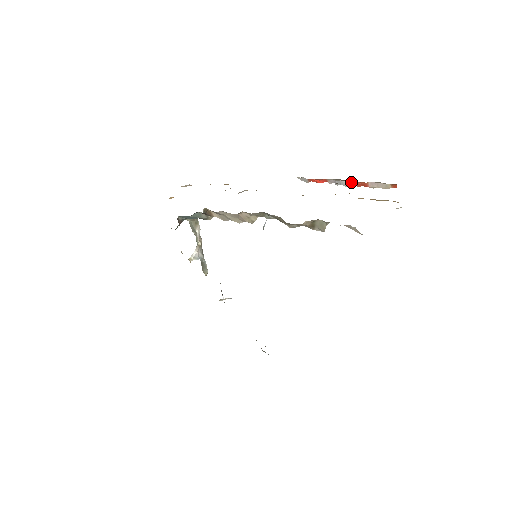
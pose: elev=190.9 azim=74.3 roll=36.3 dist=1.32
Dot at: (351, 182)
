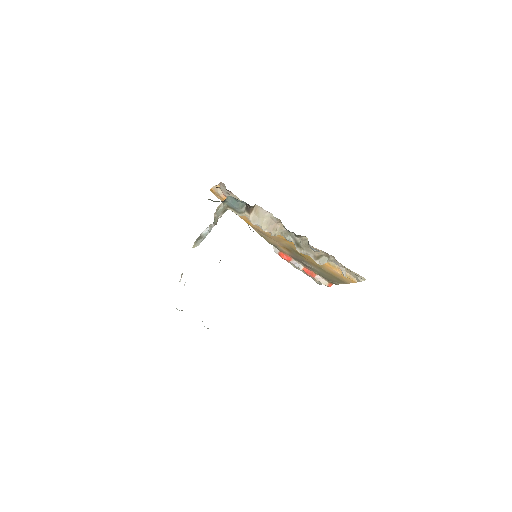
Dot at: (306, 269)
